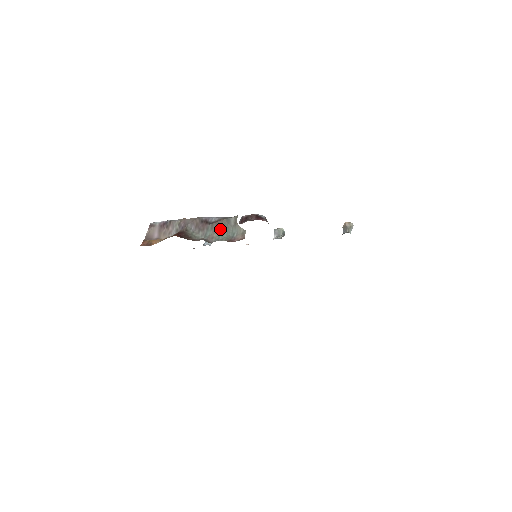
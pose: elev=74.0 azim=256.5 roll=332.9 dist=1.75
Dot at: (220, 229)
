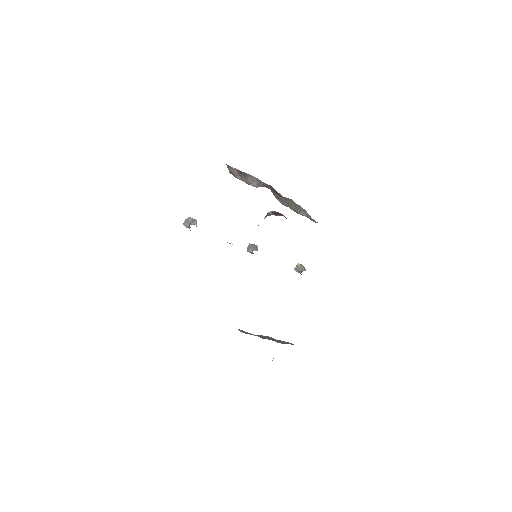
Dot at: (292, 206)
